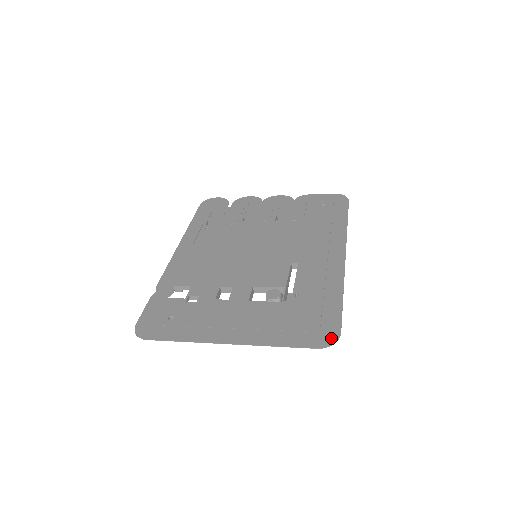
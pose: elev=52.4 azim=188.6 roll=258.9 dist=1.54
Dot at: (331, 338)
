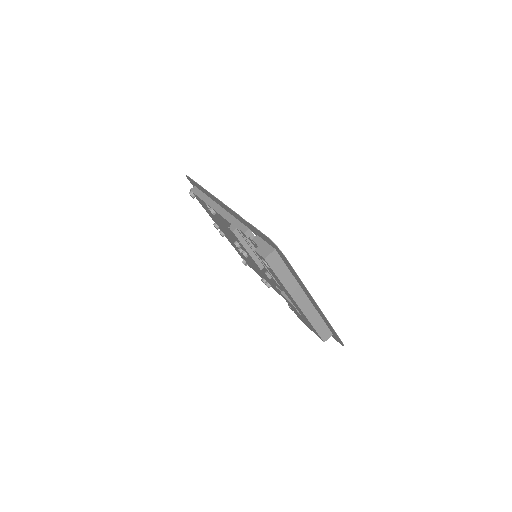
Dot at: occluded
